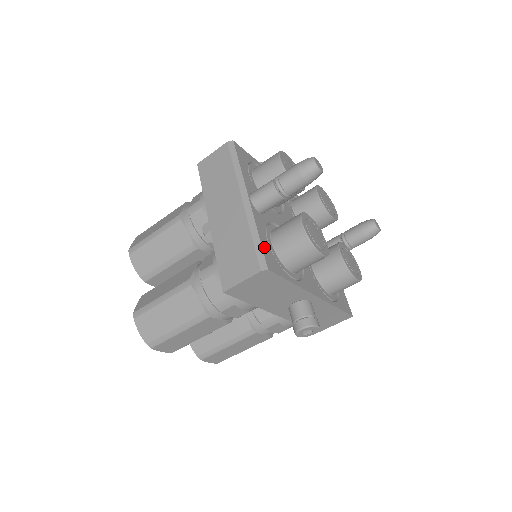
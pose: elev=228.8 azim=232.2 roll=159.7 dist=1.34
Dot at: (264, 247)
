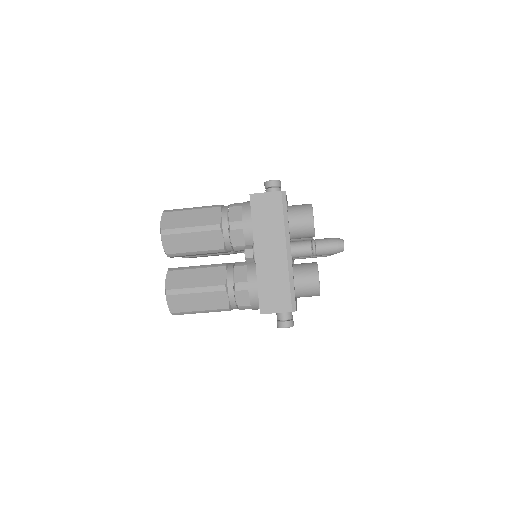
Dot at: occluded
